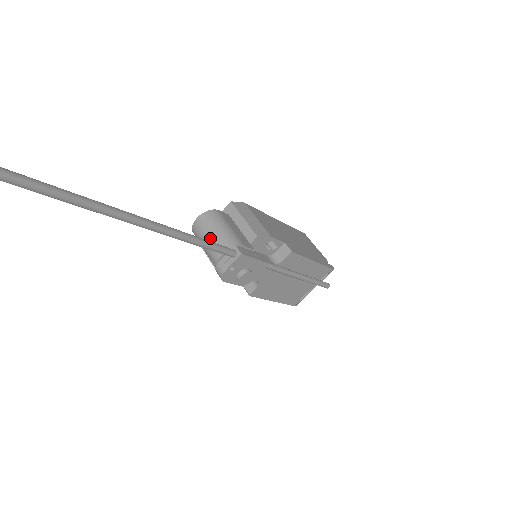
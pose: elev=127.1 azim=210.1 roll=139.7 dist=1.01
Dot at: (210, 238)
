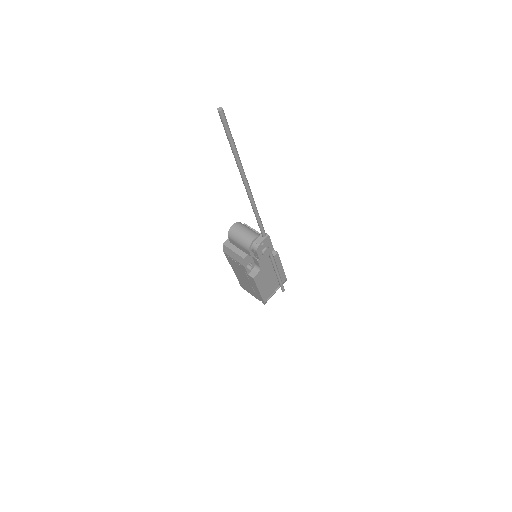
Dot at: (245, 232)
